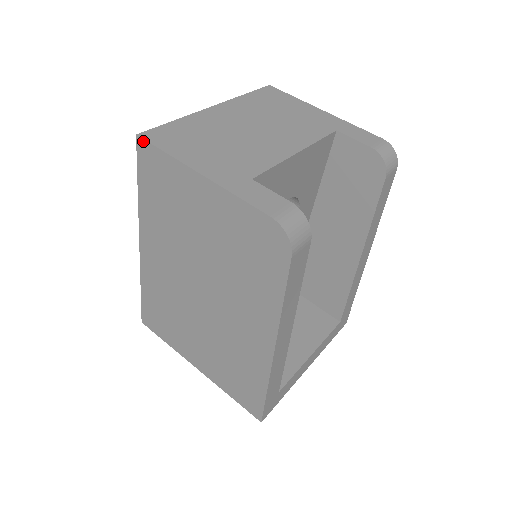
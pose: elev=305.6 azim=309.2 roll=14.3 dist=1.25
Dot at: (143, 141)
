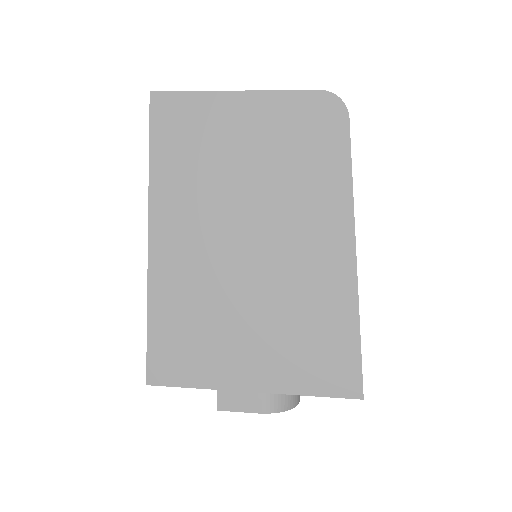
Dot at: (159, 94)
